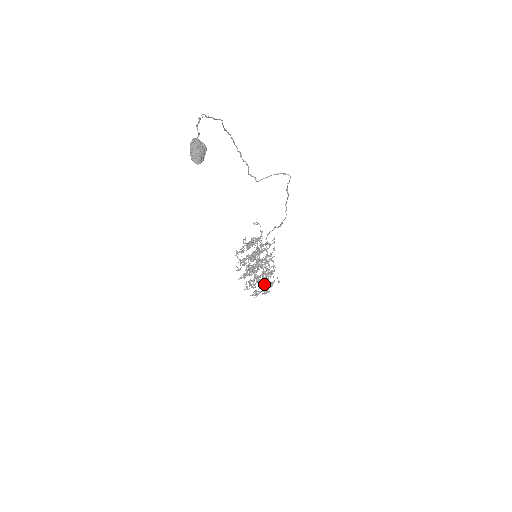
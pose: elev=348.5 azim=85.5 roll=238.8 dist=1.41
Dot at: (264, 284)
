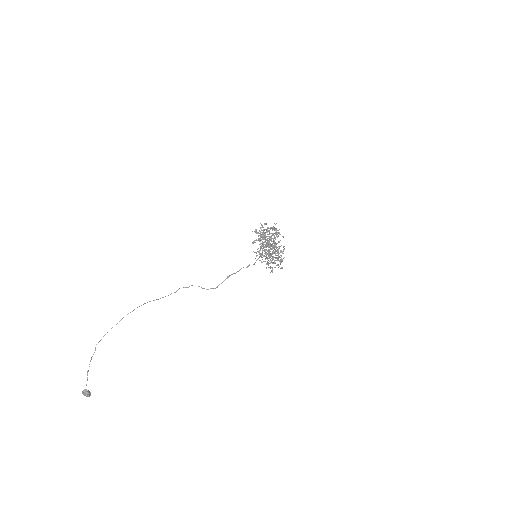
Dot at: occluded
